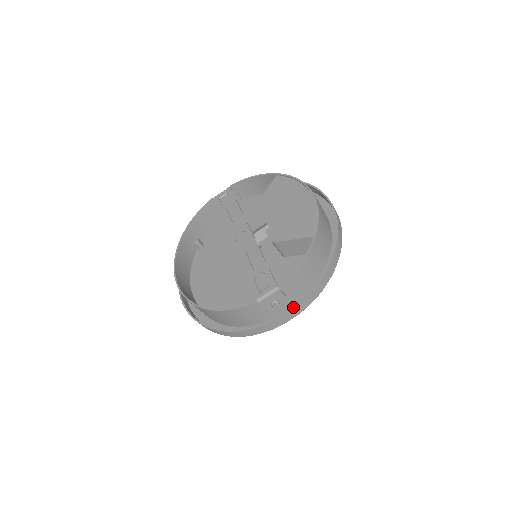
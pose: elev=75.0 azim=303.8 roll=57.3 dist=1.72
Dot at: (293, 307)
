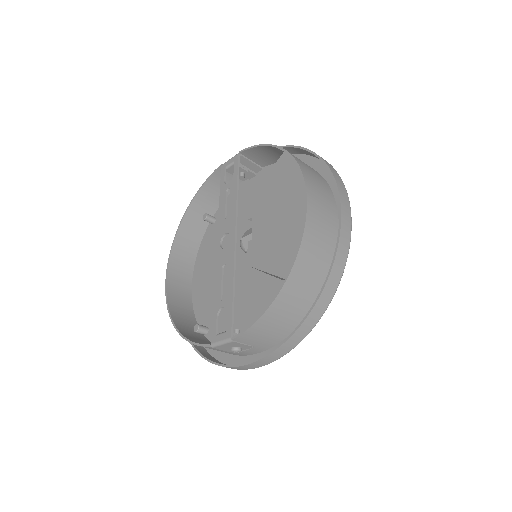
Dot at: (255, 360)
